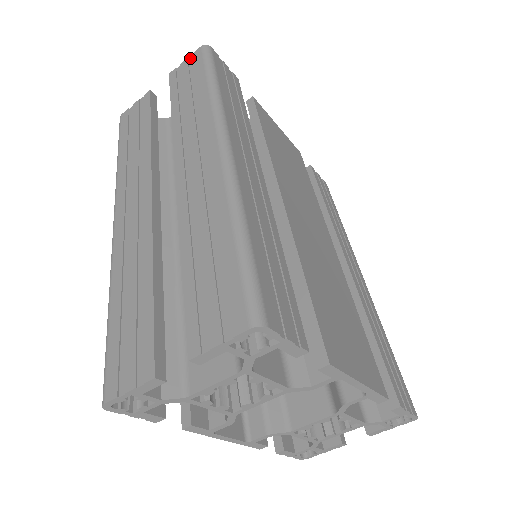
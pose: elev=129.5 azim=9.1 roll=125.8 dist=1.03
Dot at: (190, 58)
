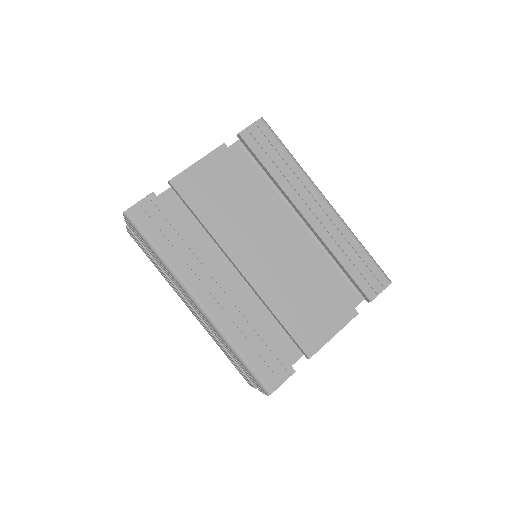
Dot at: (125, 218)
